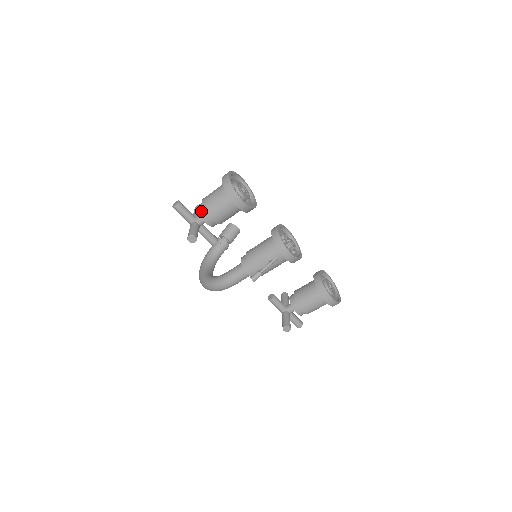
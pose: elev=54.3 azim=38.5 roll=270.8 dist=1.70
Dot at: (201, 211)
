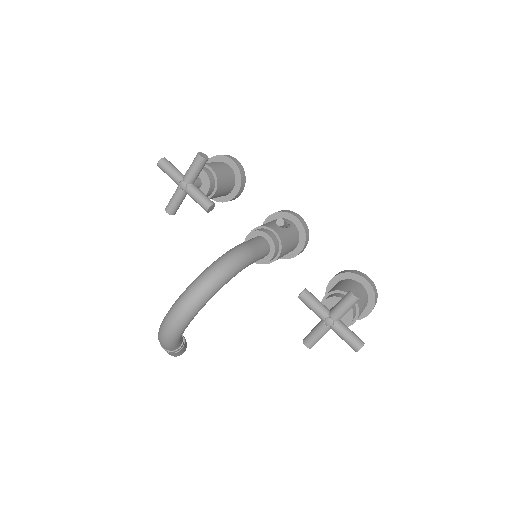
Dot at: occluded
